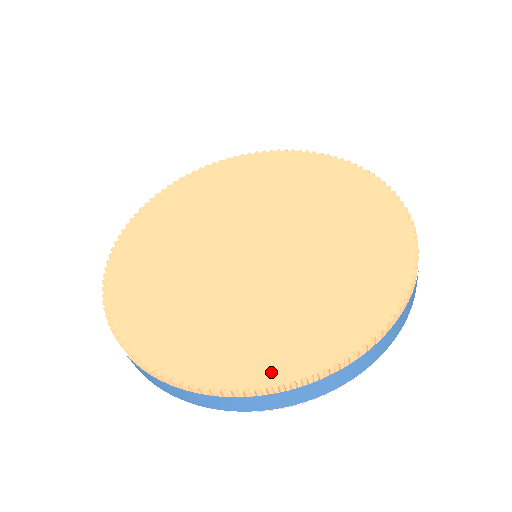
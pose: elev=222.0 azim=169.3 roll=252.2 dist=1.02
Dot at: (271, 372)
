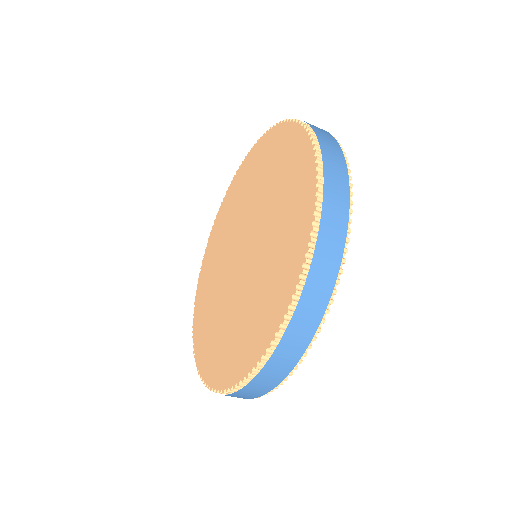
Dot at: (265, 337)
